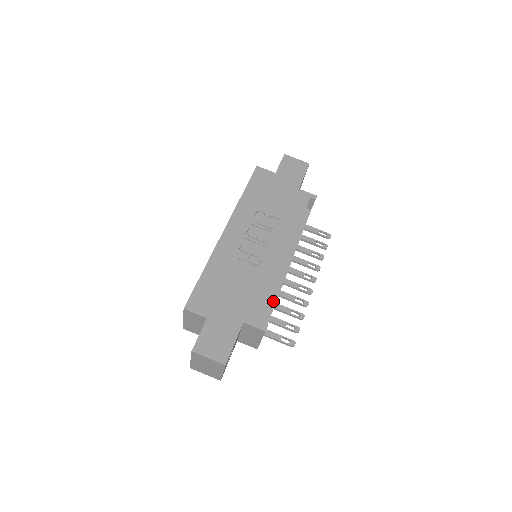
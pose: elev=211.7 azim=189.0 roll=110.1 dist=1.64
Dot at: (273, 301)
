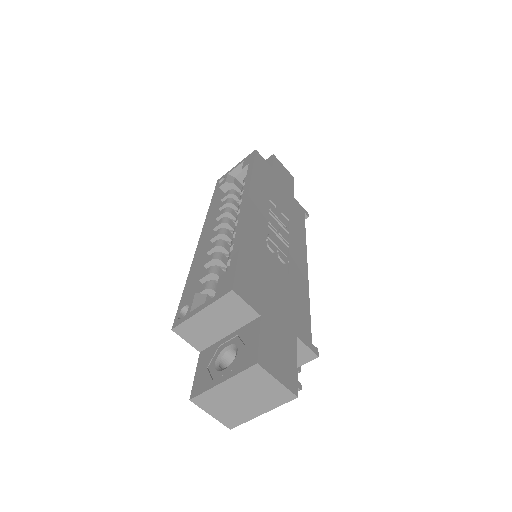
Dot at: occluded
